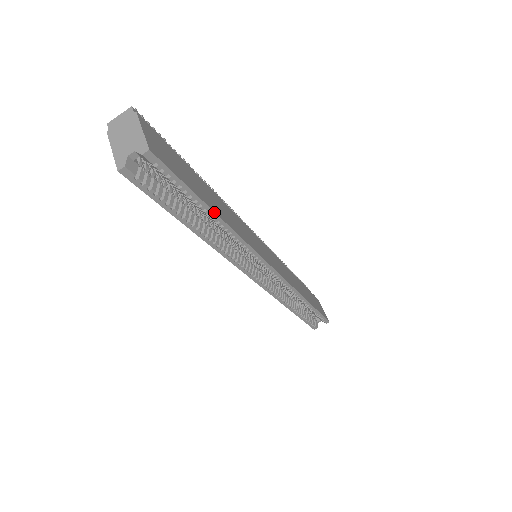
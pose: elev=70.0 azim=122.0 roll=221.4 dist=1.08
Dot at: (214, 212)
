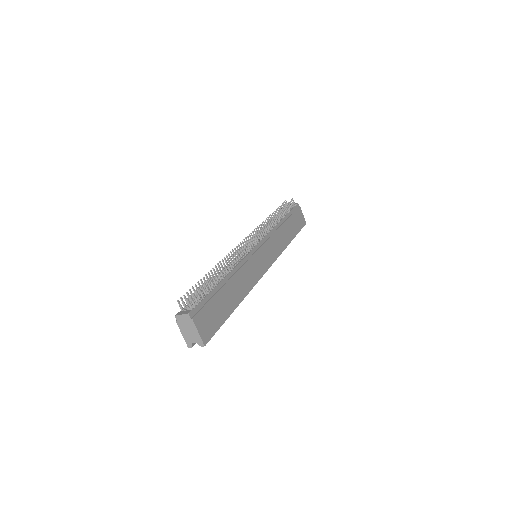
Dot at: occluded
